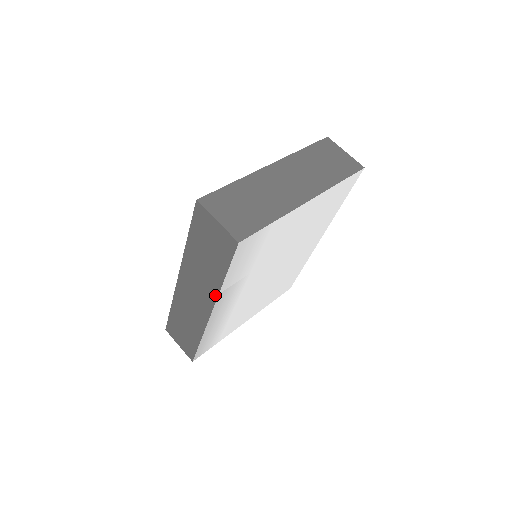
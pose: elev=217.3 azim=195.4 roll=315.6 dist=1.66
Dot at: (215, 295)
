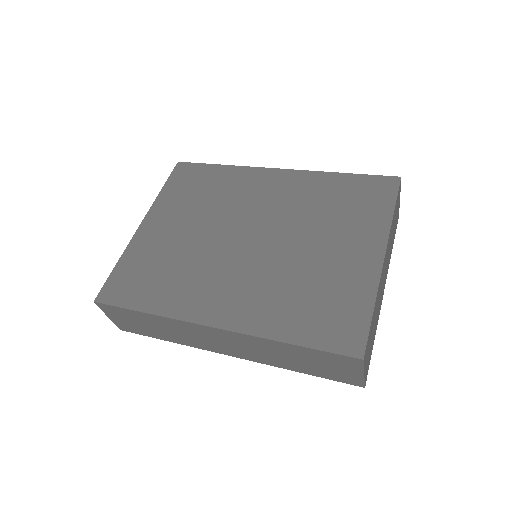
Dot at: (264, 363)
